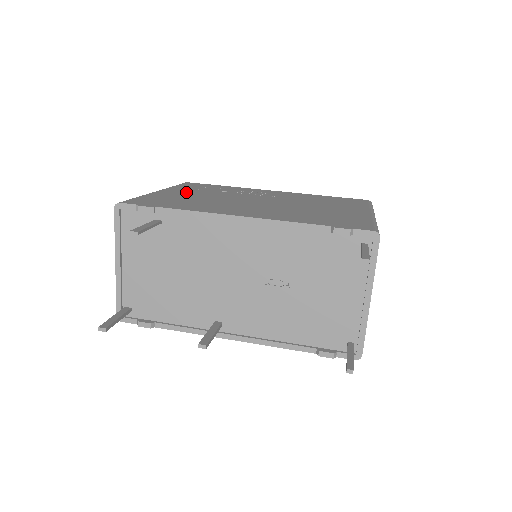
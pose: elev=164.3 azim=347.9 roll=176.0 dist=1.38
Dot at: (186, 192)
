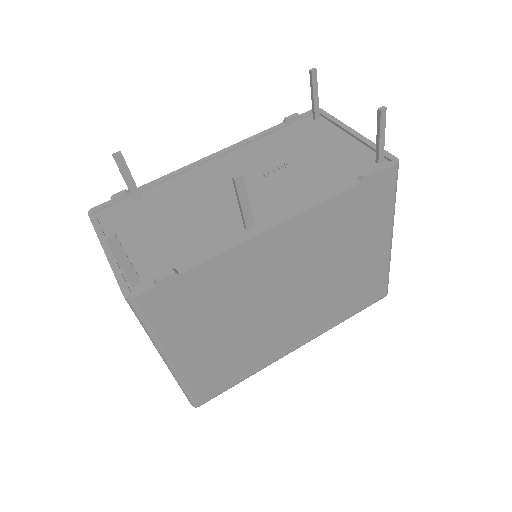
Dot at: occluded
